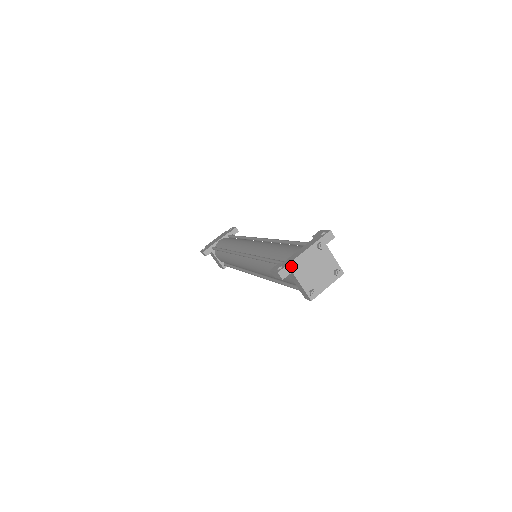
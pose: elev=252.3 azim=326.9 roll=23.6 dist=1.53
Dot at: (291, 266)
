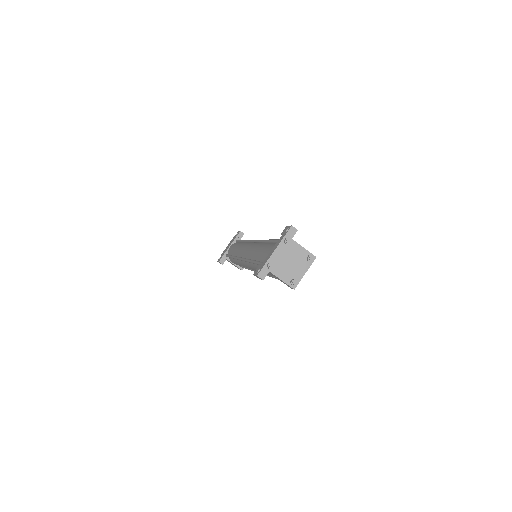
Dot at: (267, 267)
